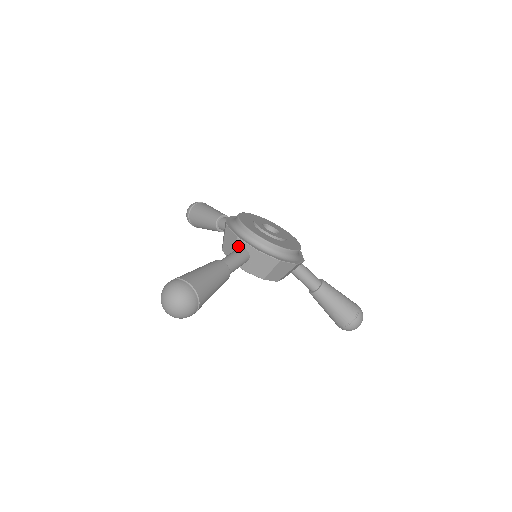
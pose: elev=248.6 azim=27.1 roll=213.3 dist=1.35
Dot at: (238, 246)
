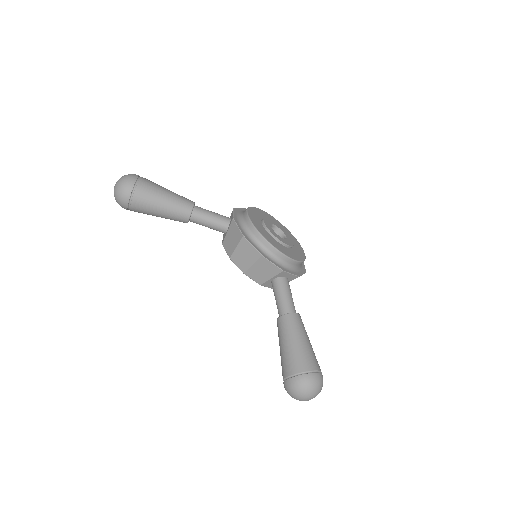
Dot at: (279, 276)
